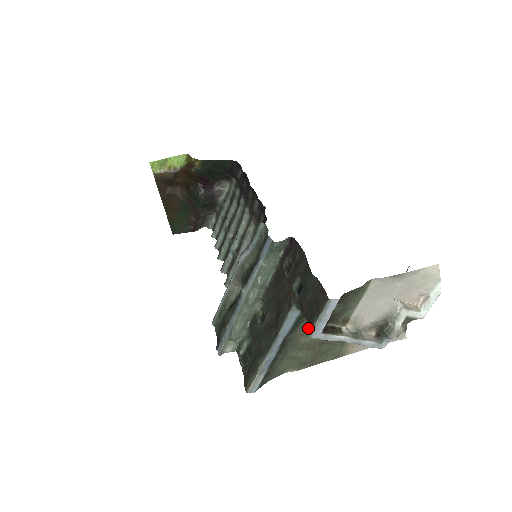
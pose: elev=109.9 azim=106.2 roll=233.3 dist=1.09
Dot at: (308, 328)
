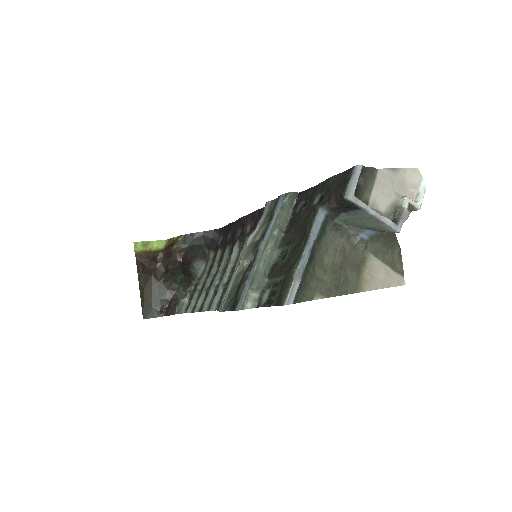
Dot at: (342, 194)
